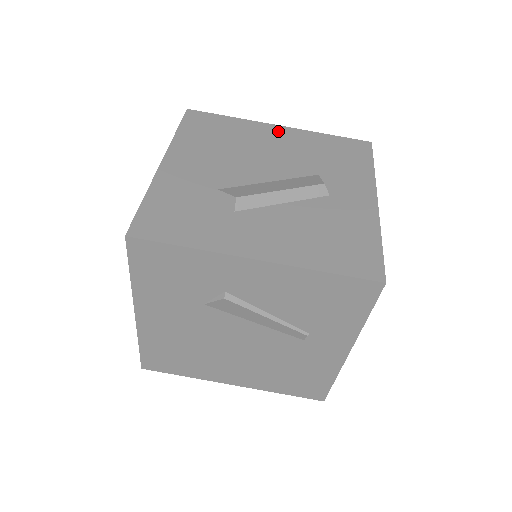
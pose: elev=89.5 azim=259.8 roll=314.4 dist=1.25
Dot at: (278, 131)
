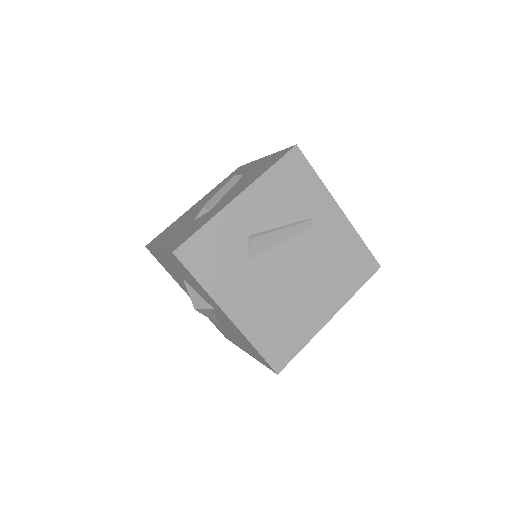
Dot at: occluded
